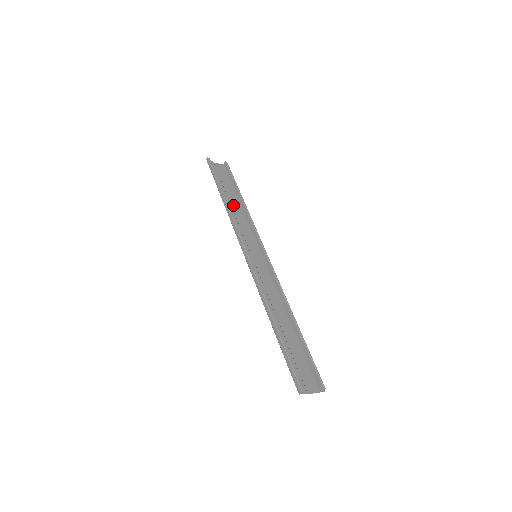
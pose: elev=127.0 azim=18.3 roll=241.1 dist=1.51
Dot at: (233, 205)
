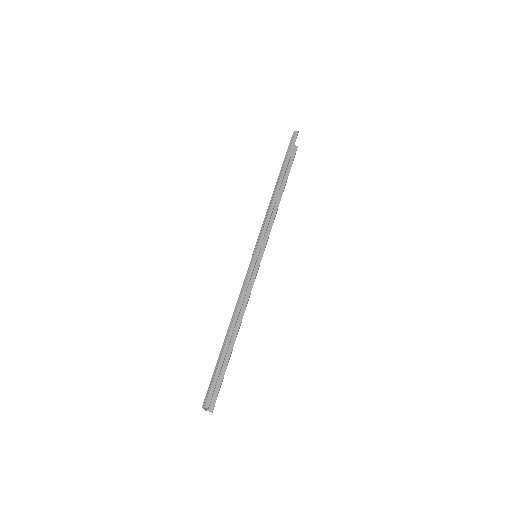
Dot at: occluded
